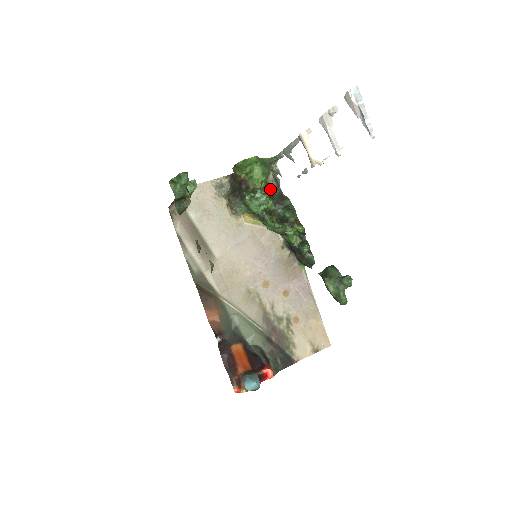
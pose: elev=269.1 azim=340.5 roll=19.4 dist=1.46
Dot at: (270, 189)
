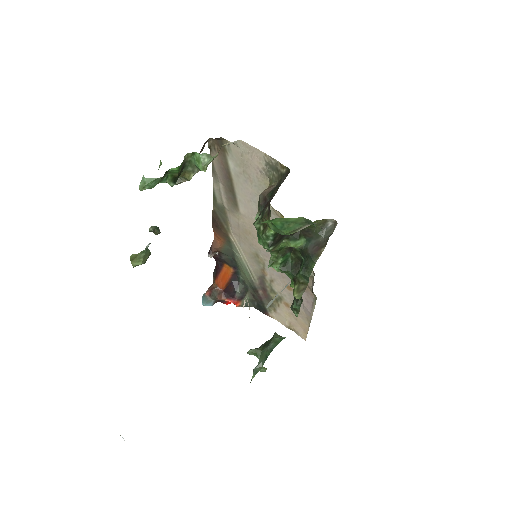
Dot at: (320, 227)
